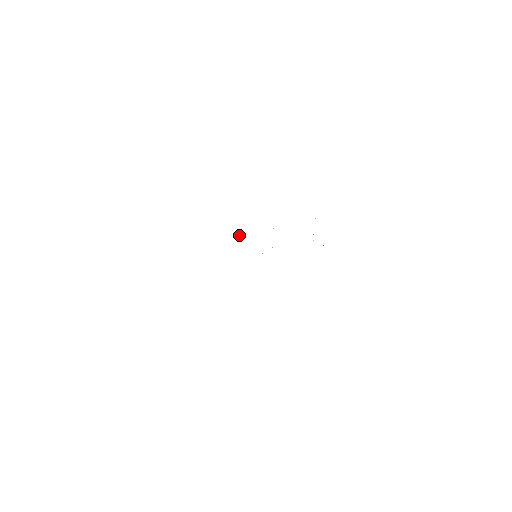
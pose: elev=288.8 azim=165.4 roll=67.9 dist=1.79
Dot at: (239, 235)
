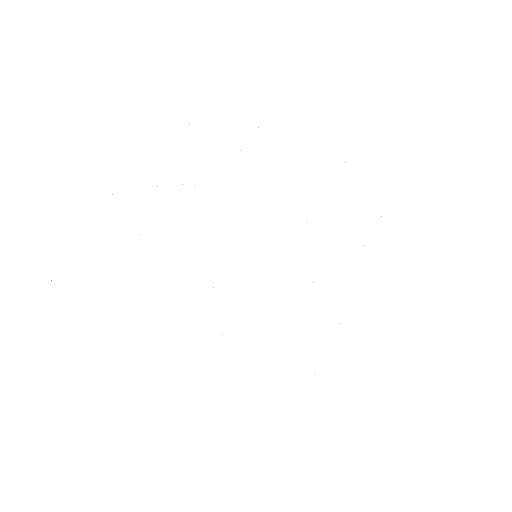
Dot at: occluded
